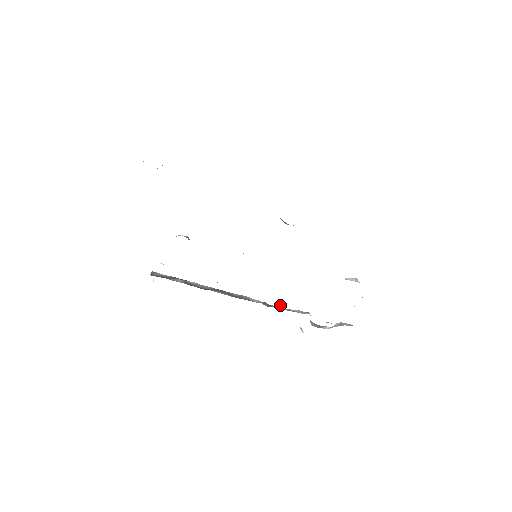
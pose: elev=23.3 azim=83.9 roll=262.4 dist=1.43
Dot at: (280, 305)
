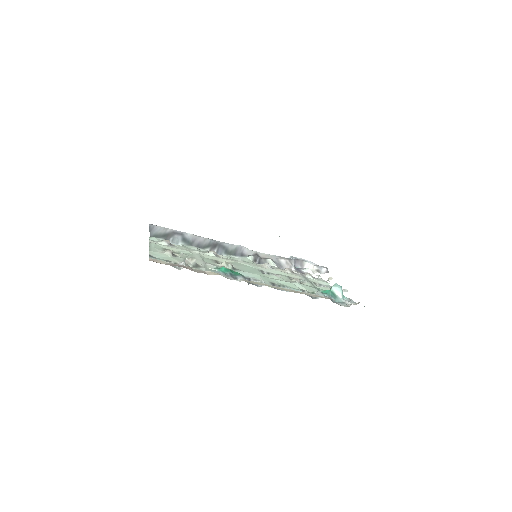
Dot at: (270, 260)
